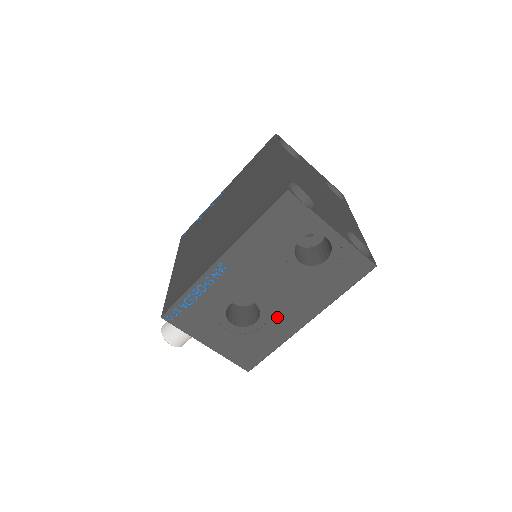
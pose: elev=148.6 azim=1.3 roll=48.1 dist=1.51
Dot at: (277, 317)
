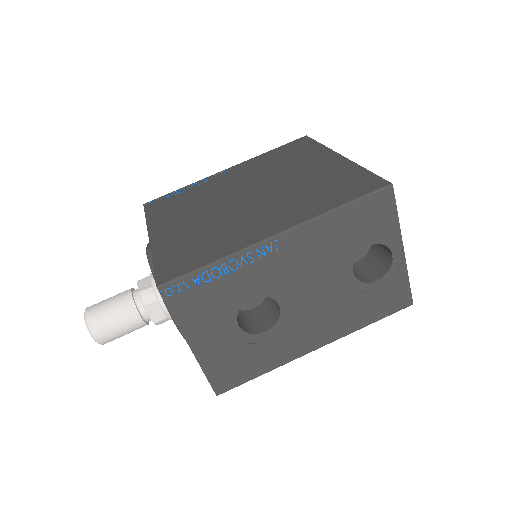
Dot at: (292, 332)
